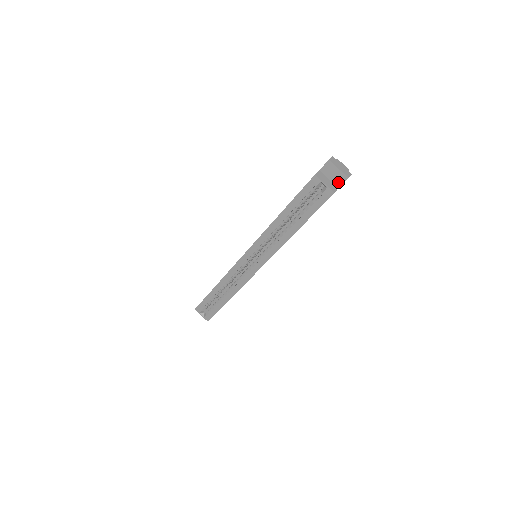
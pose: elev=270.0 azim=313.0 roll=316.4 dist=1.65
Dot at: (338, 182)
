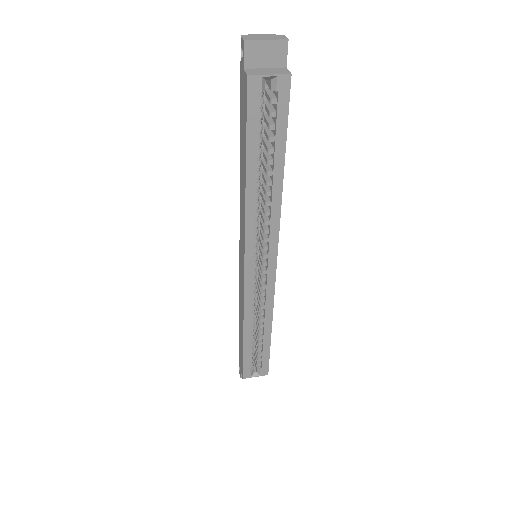
Dot at: (279, 60)
